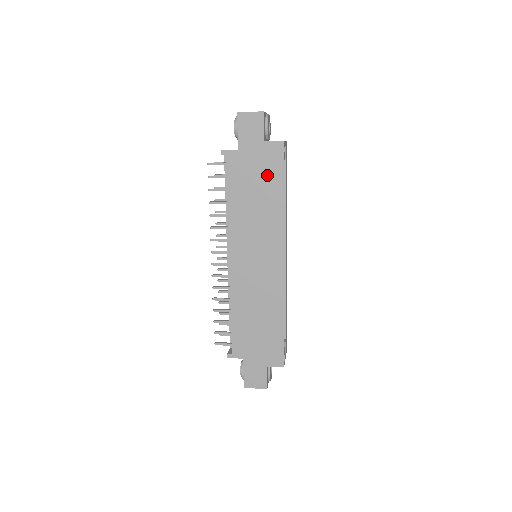
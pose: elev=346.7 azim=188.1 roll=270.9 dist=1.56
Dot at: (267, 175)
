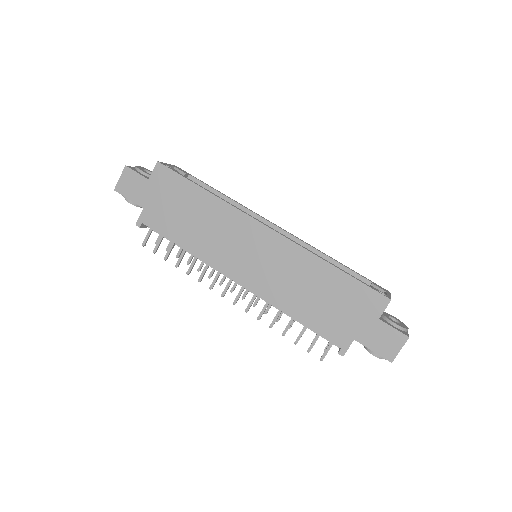
Dot at: (178, 195)
